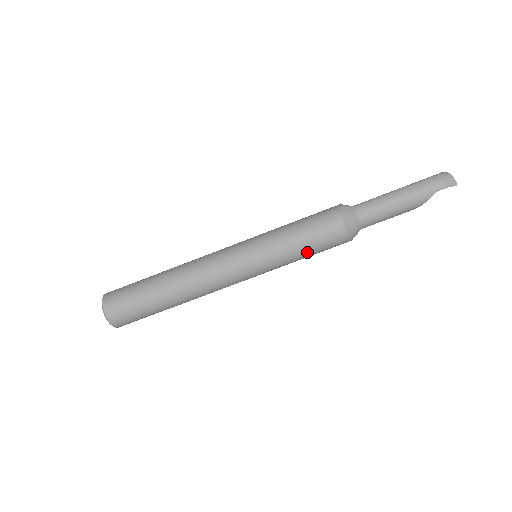
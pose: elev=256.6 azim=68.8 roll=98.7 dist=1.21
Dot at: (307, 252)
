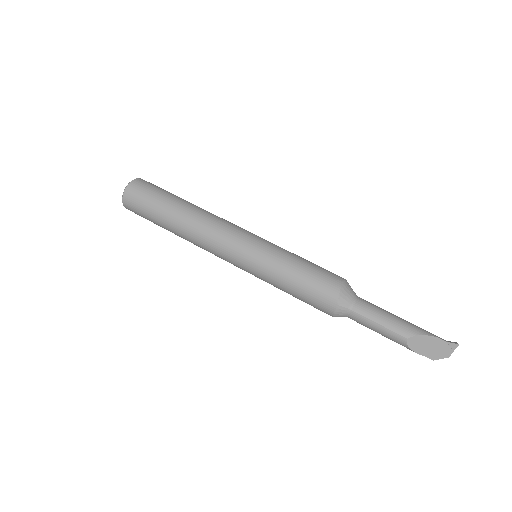
Dot at: (302, 265)
